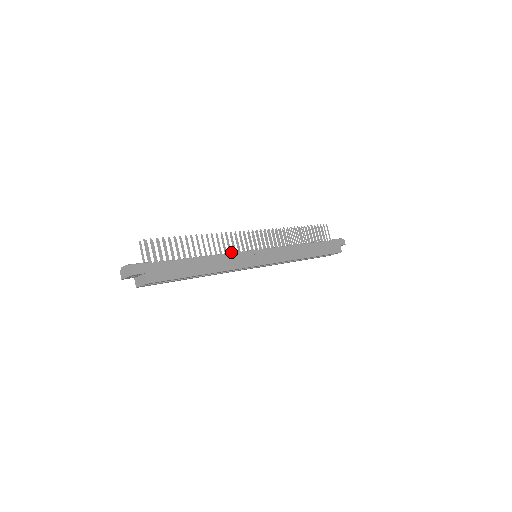
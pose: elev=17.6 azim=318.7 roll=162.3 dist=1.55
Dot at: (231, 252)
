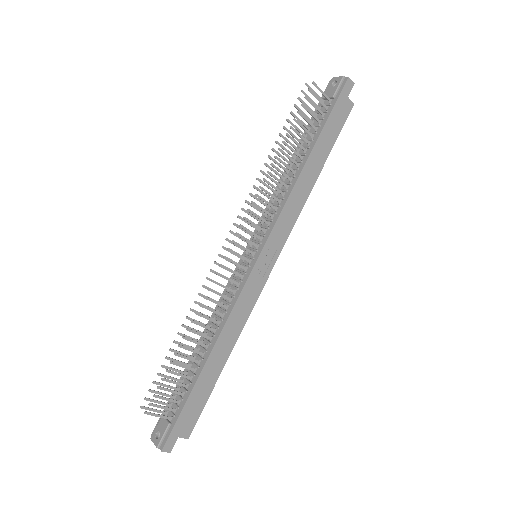
Dot at: (230, 298)
